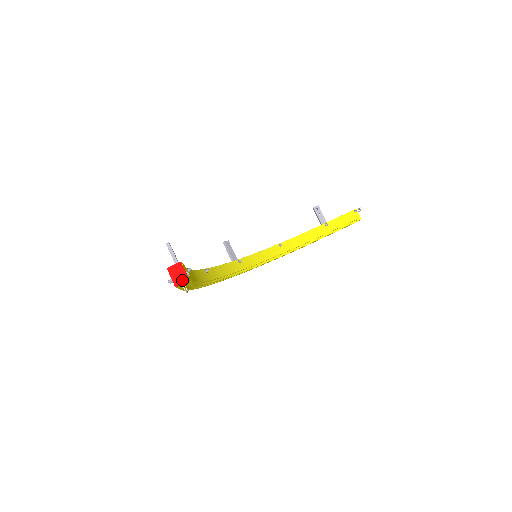
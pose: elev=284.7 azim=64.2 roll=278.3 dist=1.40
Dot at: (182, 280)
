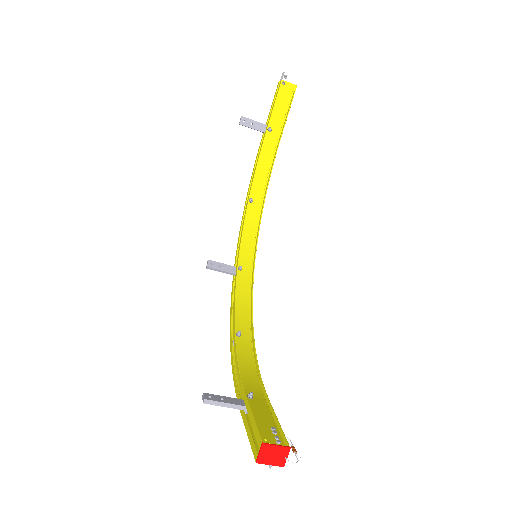
Dot at: (283, 456)
